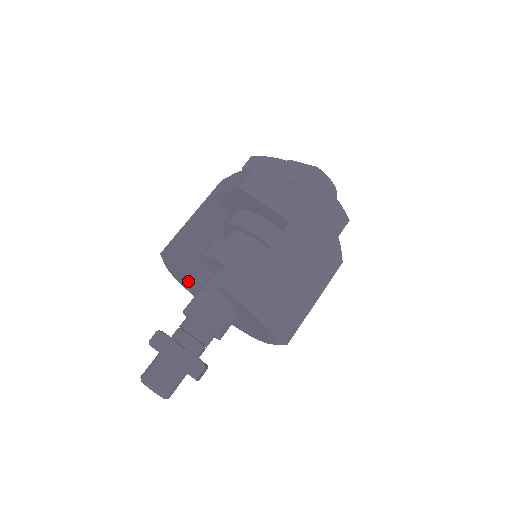
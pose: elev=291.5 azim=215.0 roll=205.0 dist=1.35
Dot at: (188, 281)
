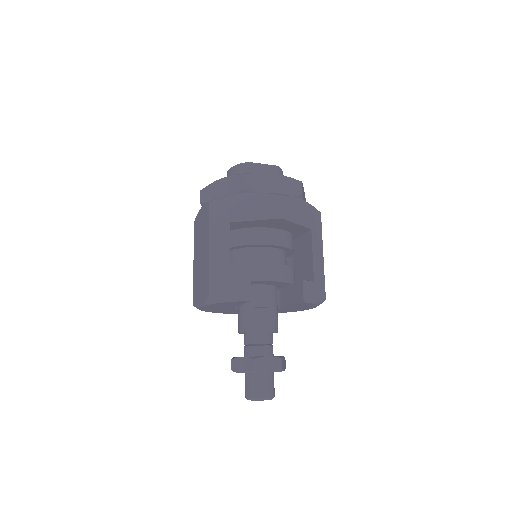
Dot at: (235, 306)
